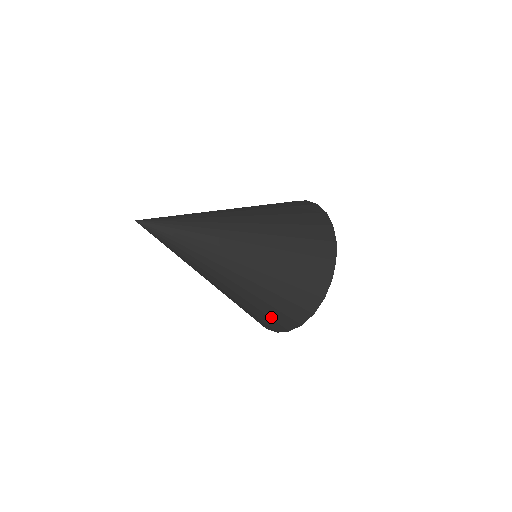
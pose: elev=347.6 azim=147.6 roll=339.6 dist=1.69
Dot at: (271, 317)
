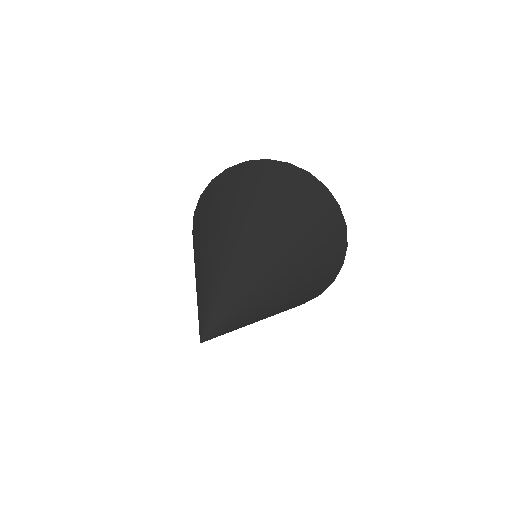
Dot at: occluded
